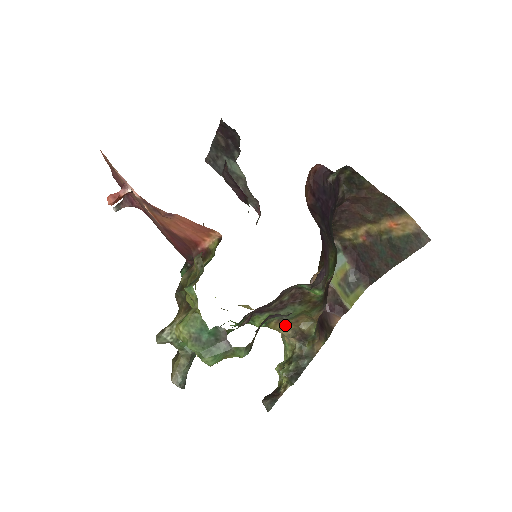
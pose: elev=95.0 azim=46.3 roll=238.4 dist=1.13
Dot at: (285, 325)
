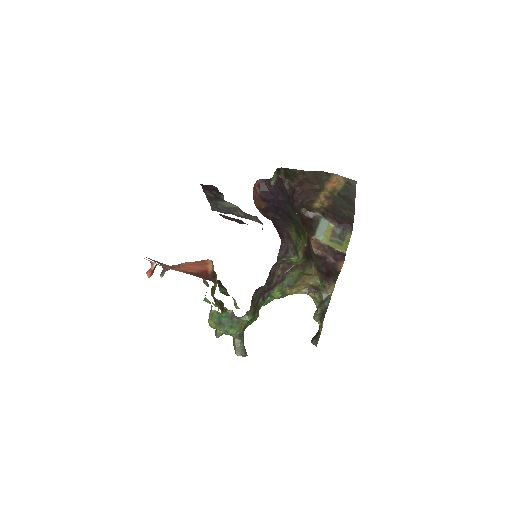
Dot at: (297, 288)
